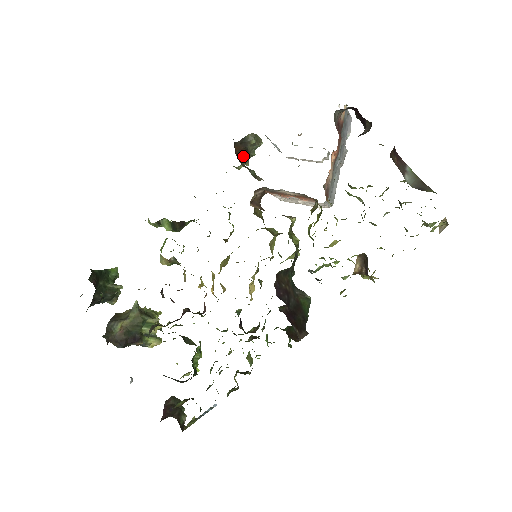
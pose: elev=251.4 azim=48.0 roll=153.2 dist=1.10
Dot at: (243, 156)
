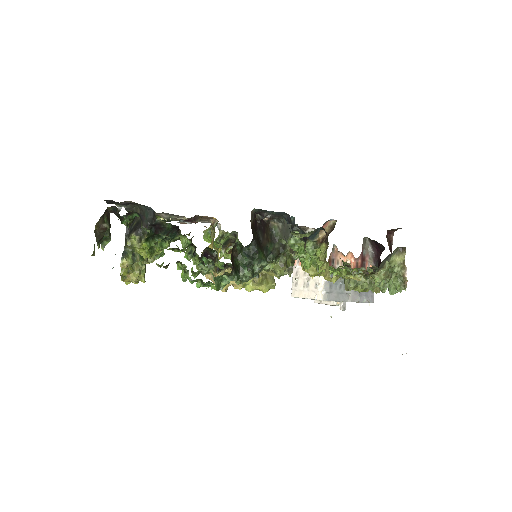
Dot at: occluded
